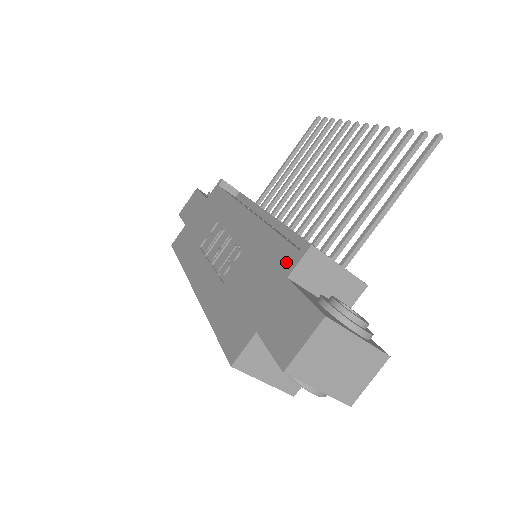
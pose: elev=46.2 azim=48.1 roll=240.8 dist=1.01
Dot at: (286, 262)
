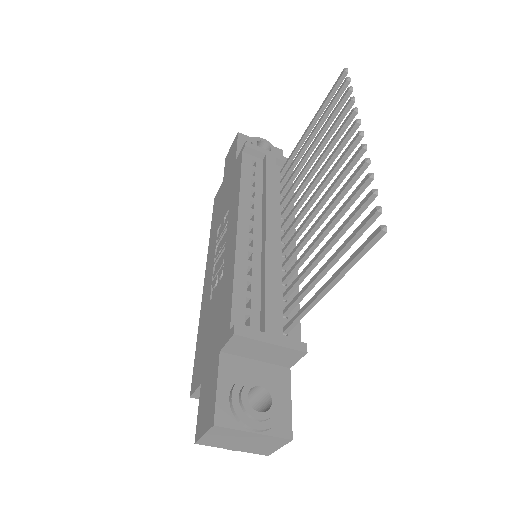
Dot at: (224, 332)
